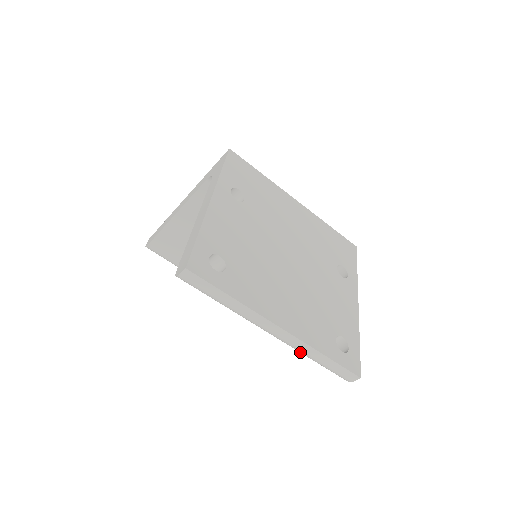
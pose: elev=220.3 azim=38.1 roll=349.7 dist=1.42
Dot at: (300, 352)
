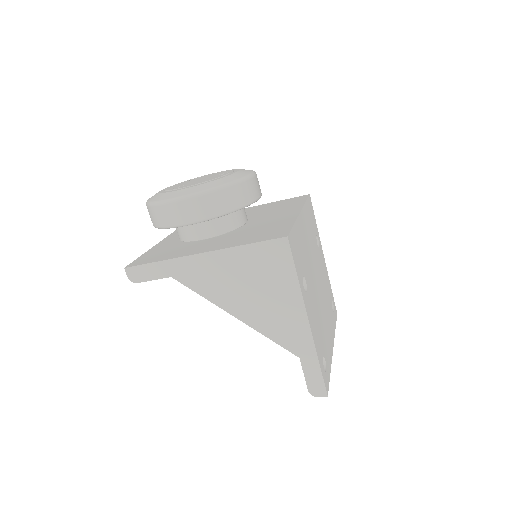
Dot at: occluded
